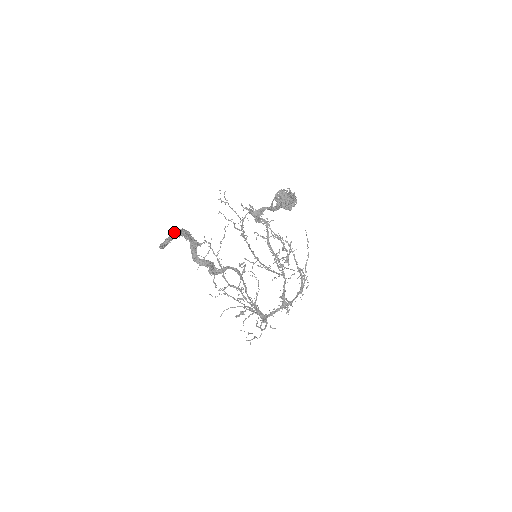
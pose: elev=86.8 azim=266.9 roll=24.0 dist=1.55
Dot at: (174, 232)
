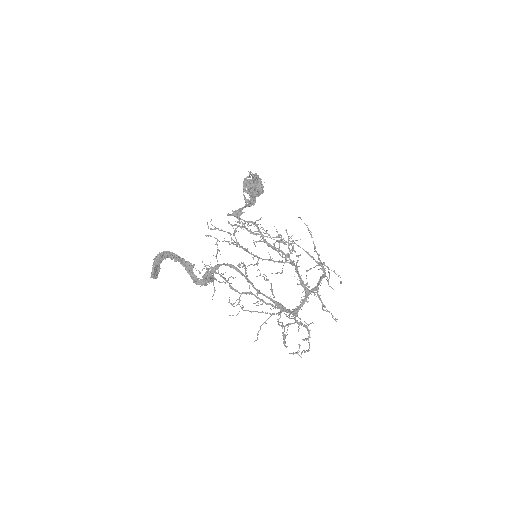
Dot at: (157, 255)
